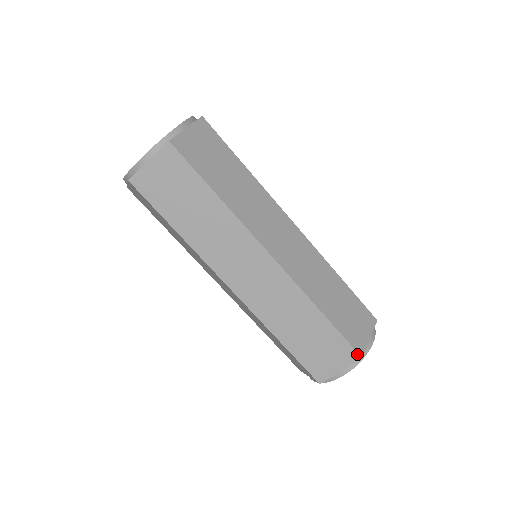
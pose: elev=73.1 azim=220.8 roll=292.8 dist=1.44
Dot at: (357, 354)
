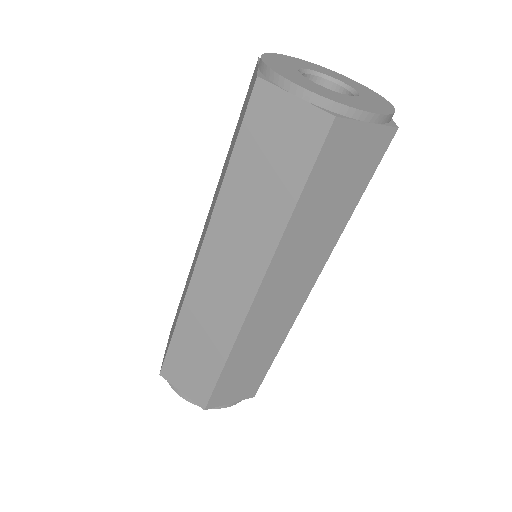
Dot at: (255, 393)
